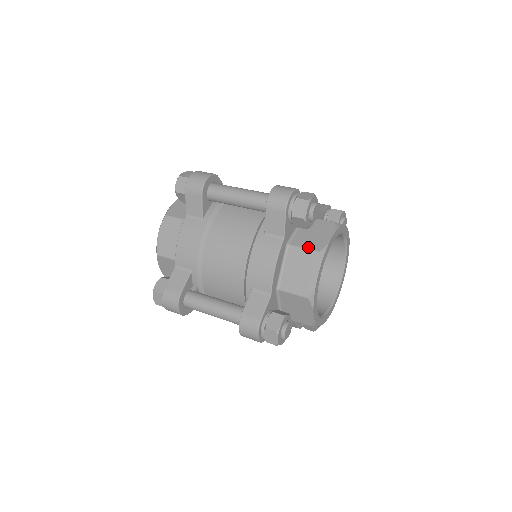
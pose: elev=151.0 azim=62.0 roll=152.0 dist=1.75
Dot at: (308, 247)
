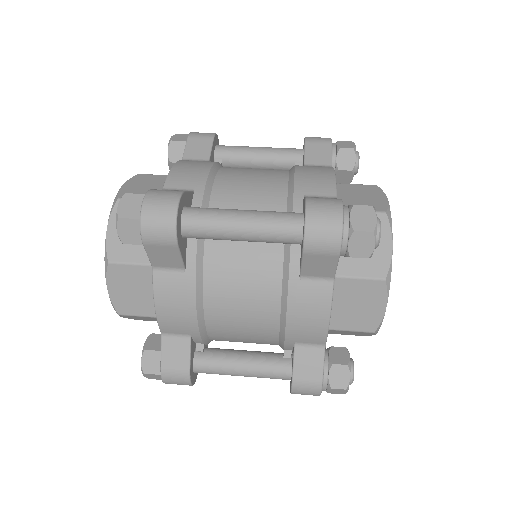
Dot at: (366, 275)
